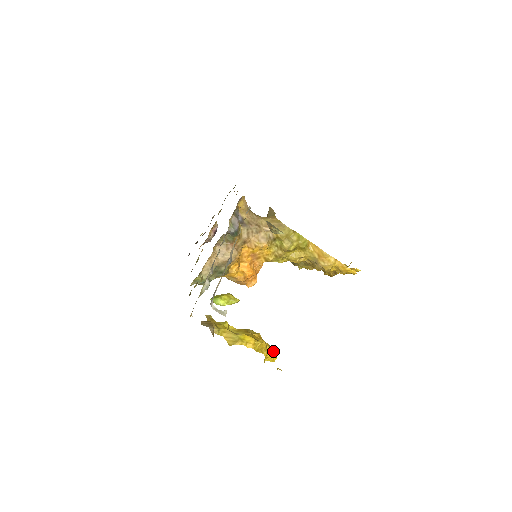
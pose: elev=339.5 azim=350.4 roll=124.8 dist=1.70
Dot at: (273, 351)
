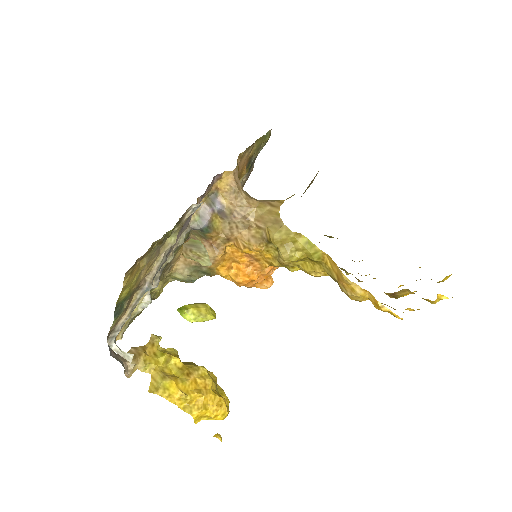
Dot at: (220, 408)
